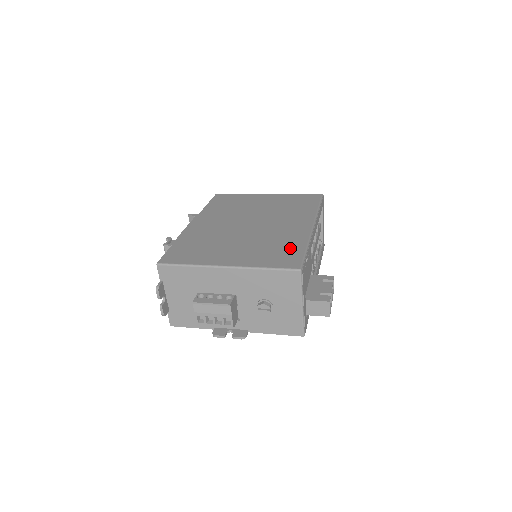
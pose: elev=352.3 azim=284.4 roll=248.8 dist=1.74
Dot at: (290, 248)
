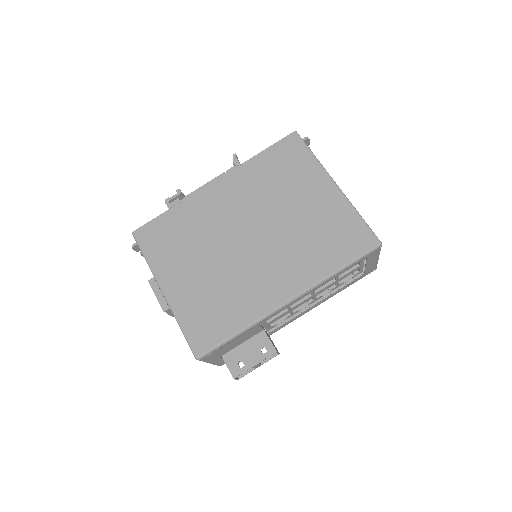
Dot at: (226, 319)
